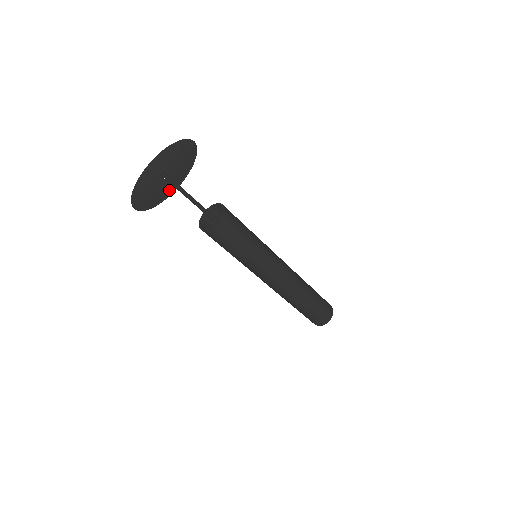
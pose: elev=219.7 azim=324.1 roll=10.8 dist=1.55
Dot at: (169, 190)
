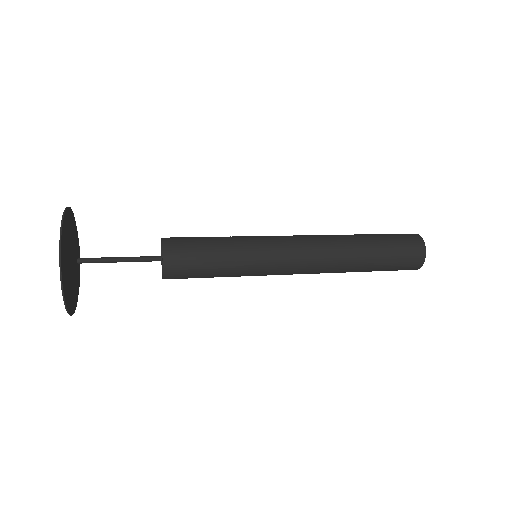
Dot at: (65, 273)
